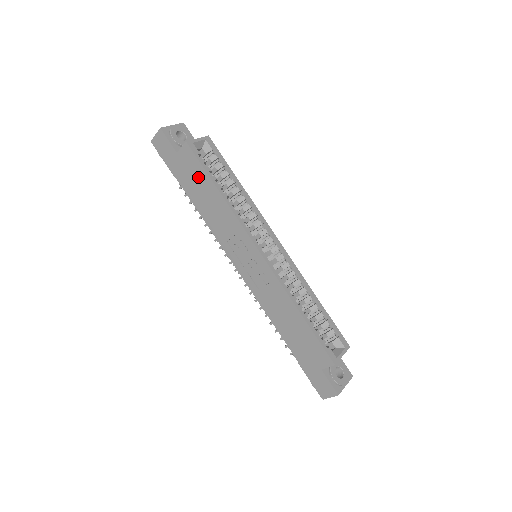
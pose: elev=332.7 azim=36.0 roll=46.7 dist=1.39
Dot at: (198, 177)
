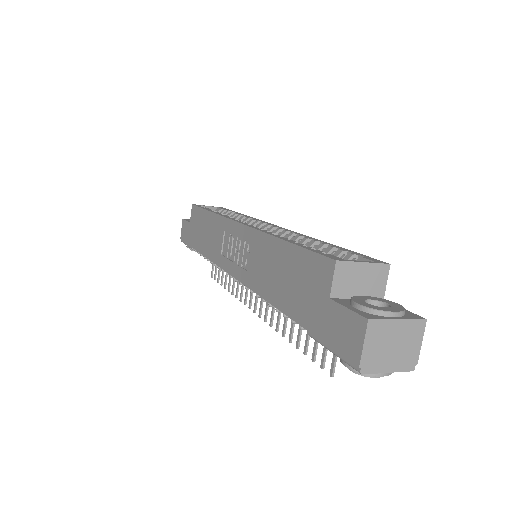
Dot at: (200, 222)
